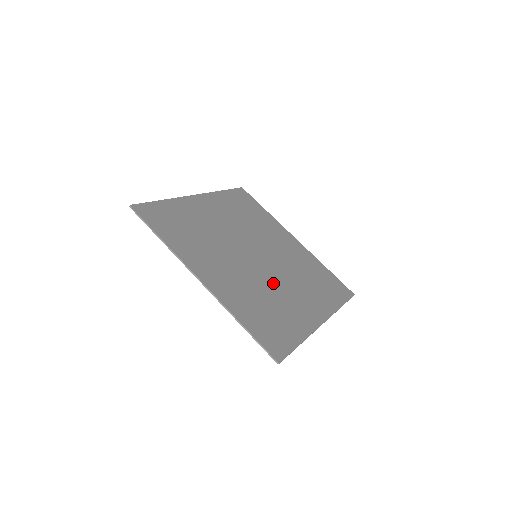
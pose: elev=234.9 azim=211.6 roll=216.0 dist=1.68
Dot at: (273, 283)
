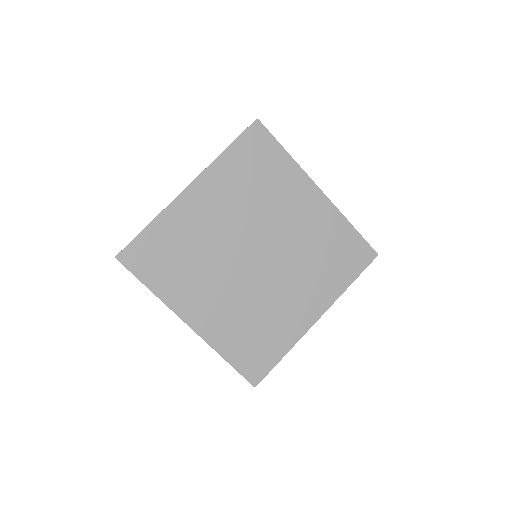
Dot at: (269, 291)
